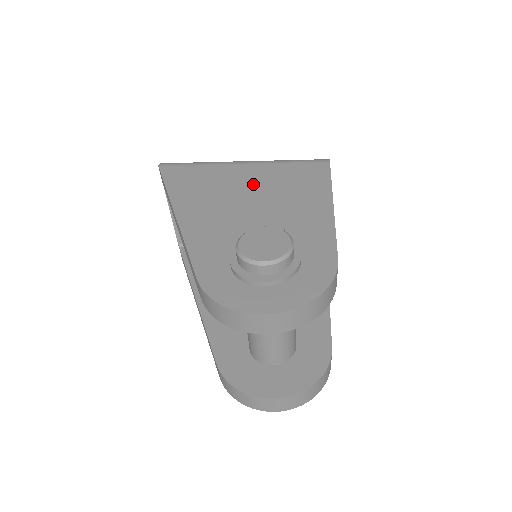
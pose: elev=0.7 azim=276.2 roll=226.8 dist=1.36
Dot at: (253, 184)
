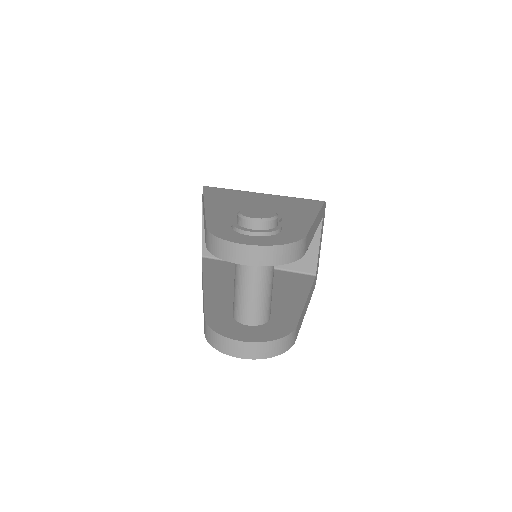
Dot at: (265, 201)
